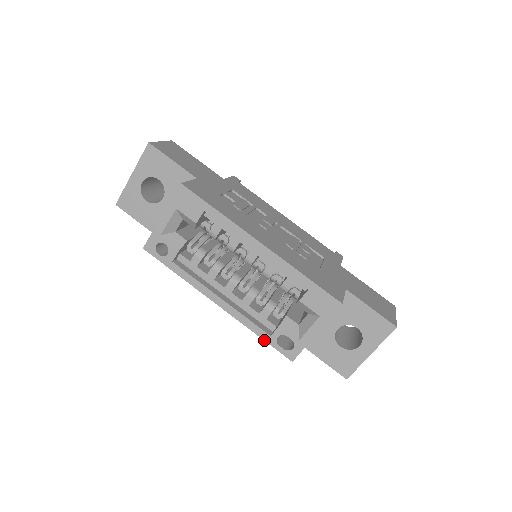
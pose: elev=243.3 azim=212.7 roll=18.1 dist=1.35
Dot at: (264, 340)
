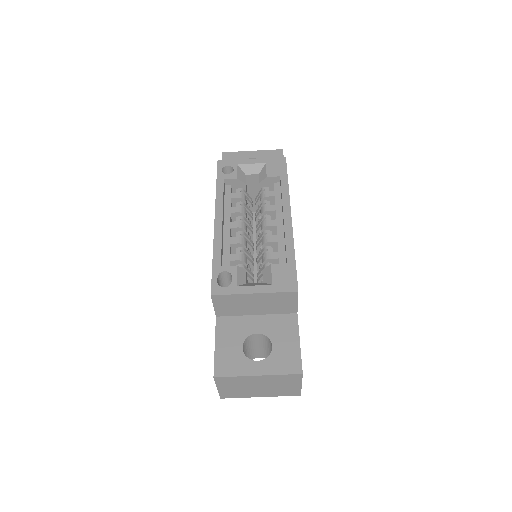
Dot at: (213, 264)
